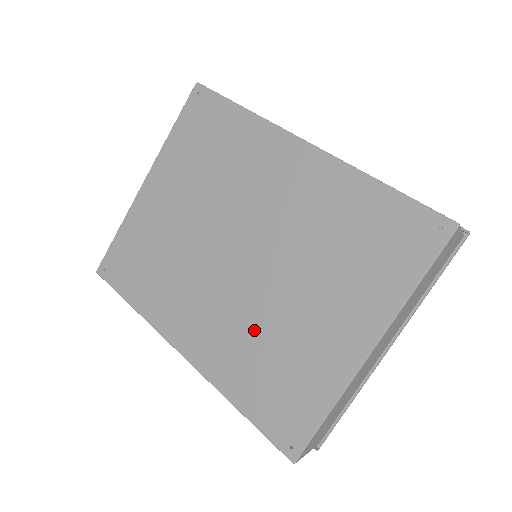
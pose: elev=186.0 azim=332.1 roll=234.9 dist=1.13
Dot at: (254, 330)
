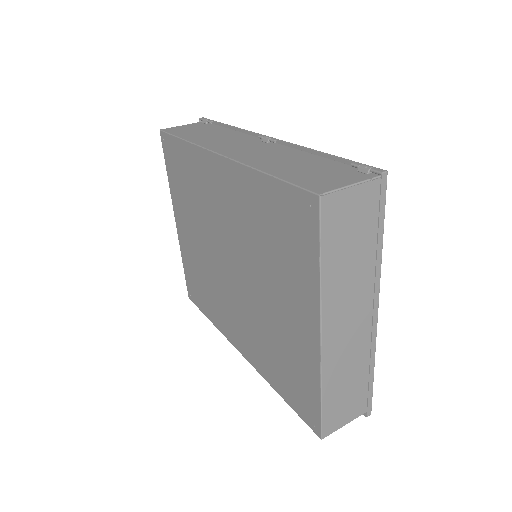
Dot at: (260, 329)
